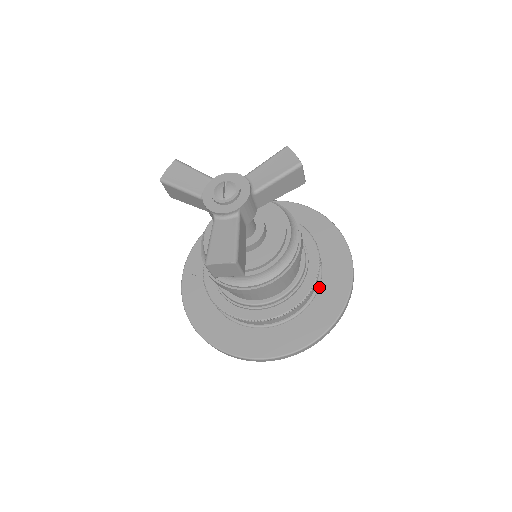
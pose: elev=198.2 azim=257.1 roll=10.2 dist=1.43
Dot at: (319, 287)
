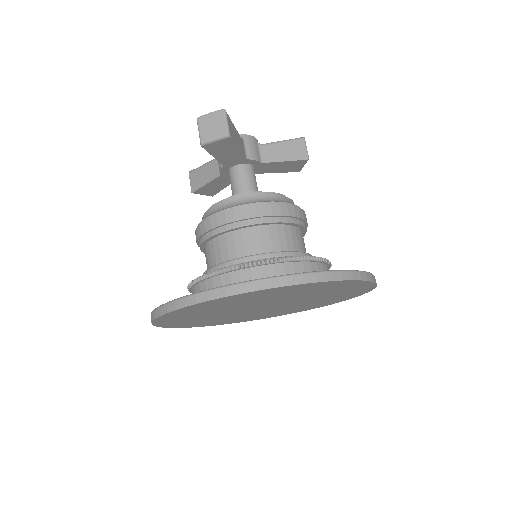
Dot at: occluded
